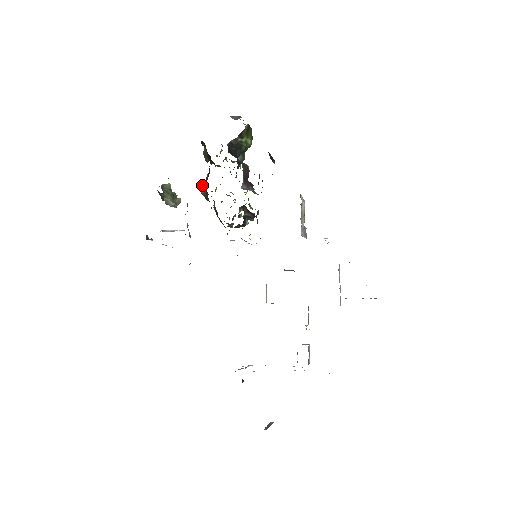
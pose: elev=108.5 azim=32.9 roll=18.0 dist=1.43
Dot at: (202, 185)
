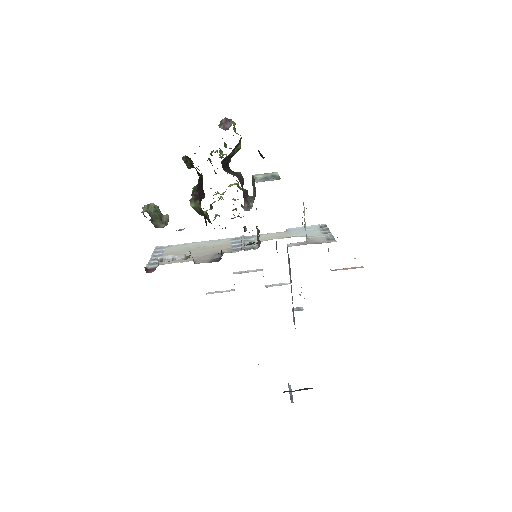
Dot at: (192, 200)
